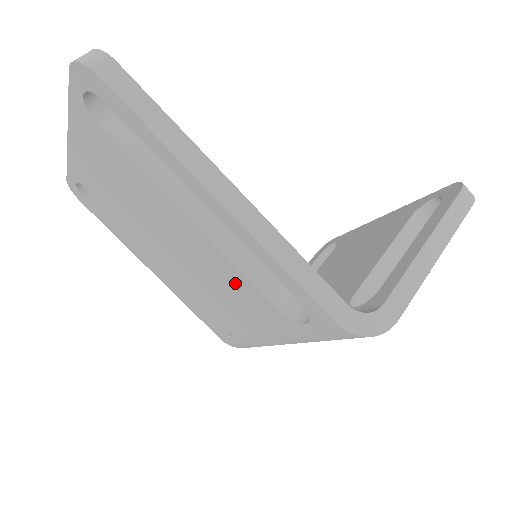
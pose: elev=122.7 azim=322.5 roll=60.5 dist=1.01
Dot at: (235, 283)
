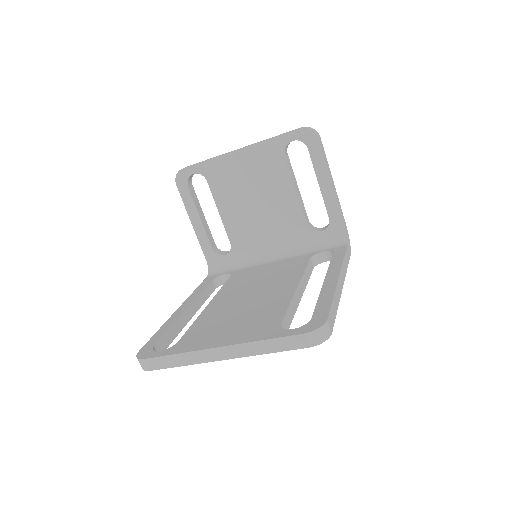
Dot at: occluded
